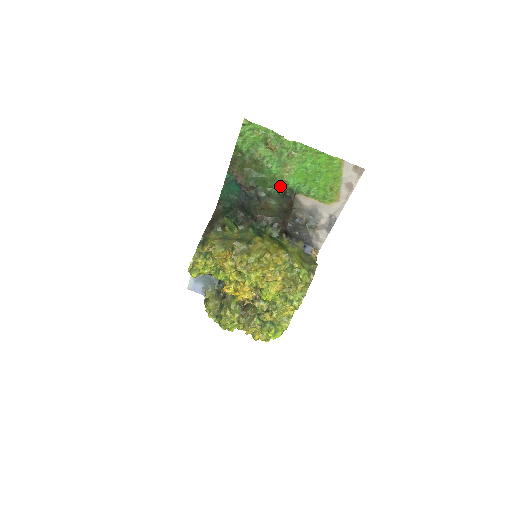
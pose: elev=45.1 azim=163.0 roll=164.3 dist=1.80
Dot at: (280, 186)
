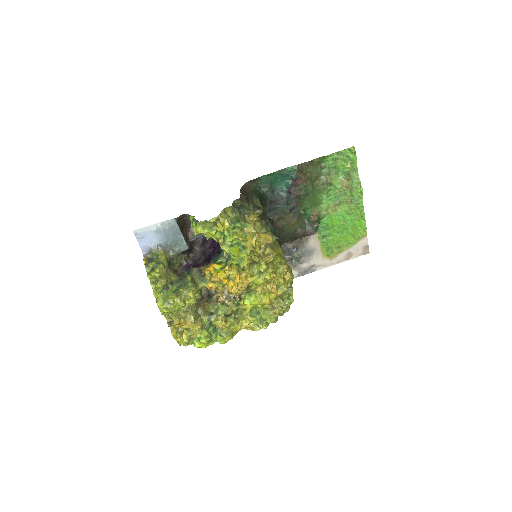
Dot at: (318, 215)
